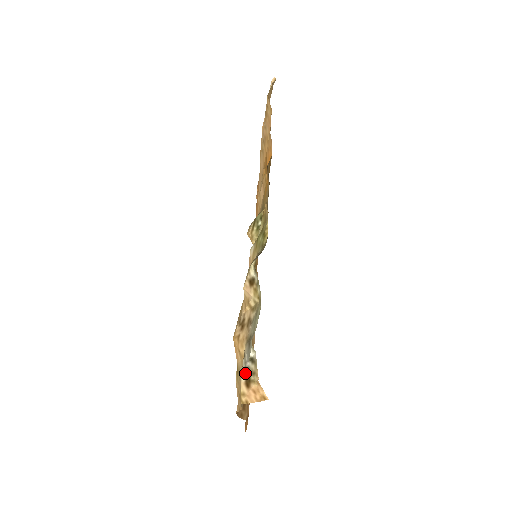
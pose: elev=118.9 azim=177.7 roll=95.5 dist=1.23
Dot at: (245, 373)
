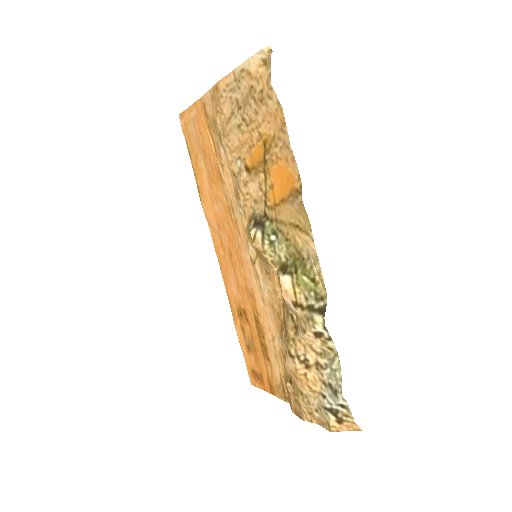
Dot at: (334, 414)
